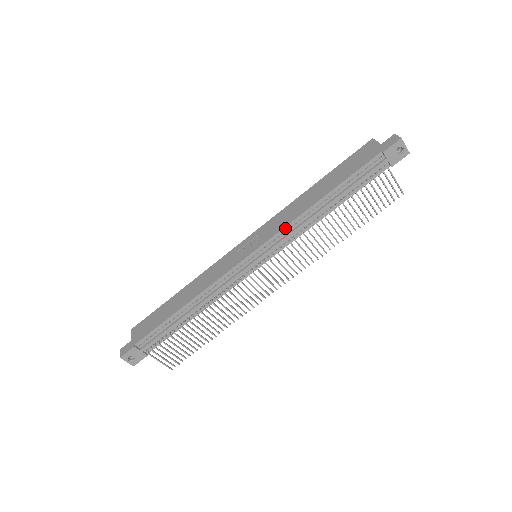
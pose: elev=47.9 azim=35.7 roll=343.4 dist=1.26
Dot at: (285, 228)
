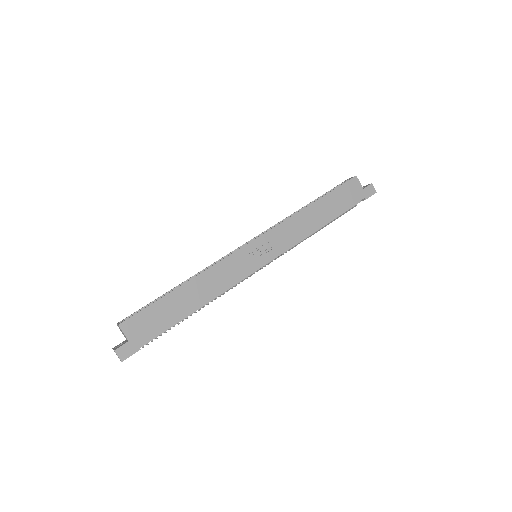
Dot at: occluded
